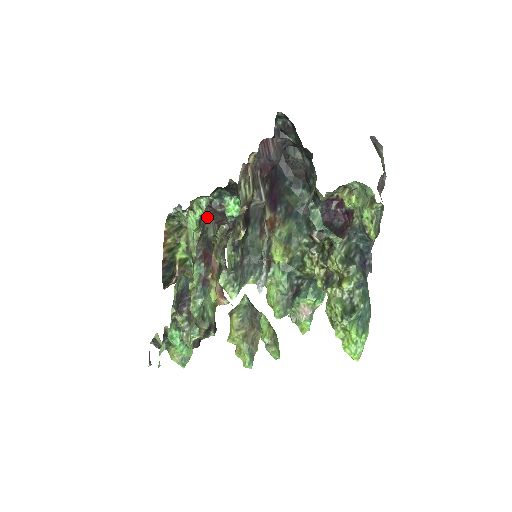
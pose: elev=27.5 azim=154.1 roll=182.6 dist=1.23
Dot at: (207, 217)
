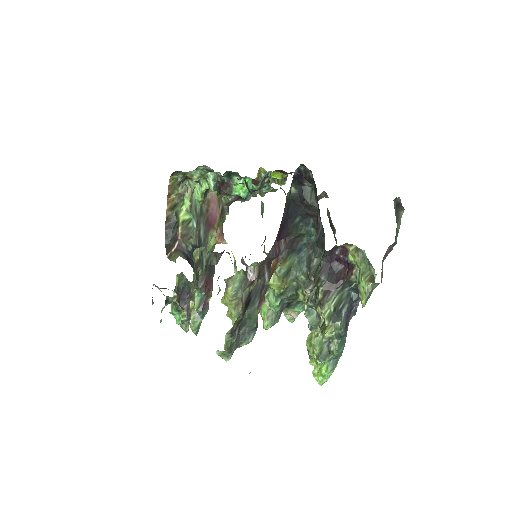
Dot at: occluded
